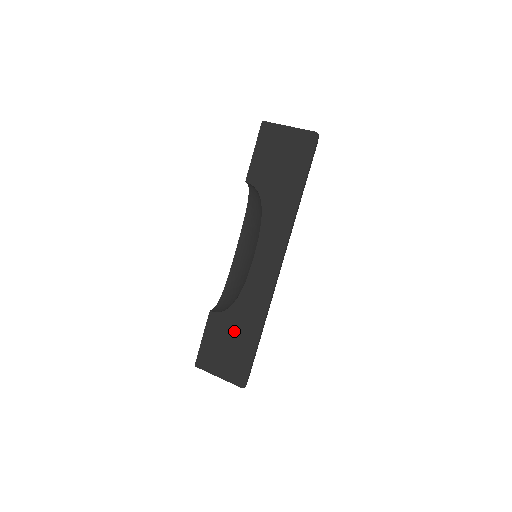
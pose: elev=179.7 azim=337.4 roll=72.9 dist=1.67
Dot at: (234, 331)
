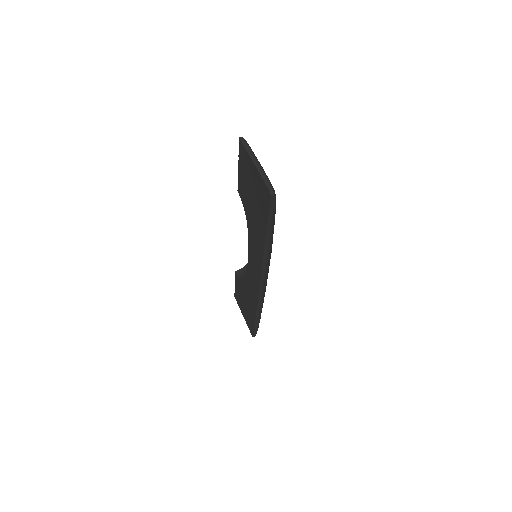
Dot at: (245, 299)
